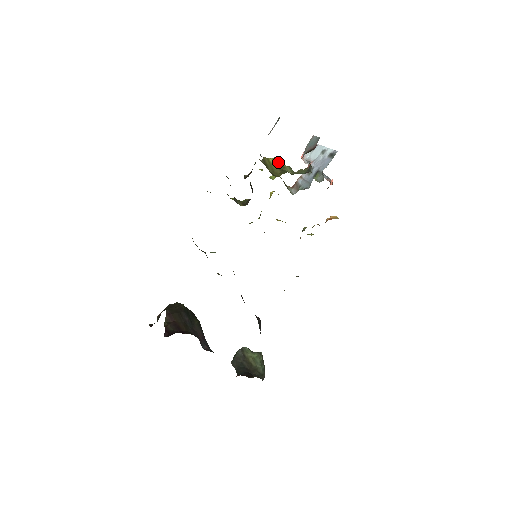
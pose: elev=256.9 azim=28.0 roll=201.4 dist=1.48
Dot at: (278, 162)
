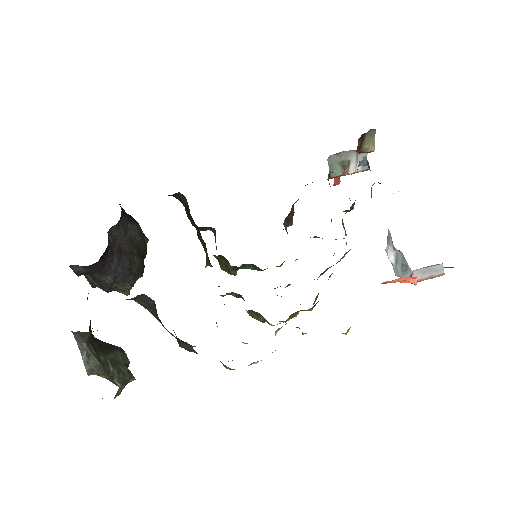
Dot at: occluded
